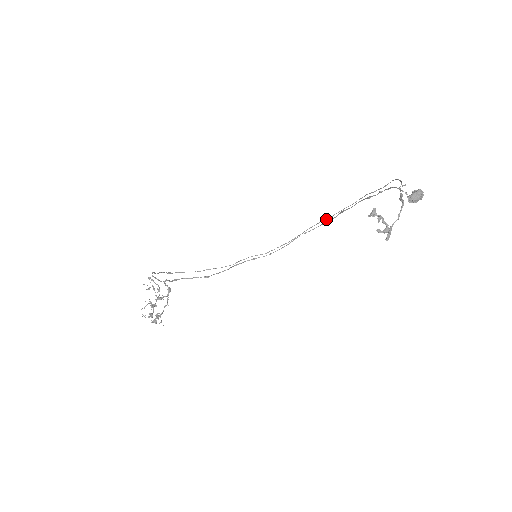
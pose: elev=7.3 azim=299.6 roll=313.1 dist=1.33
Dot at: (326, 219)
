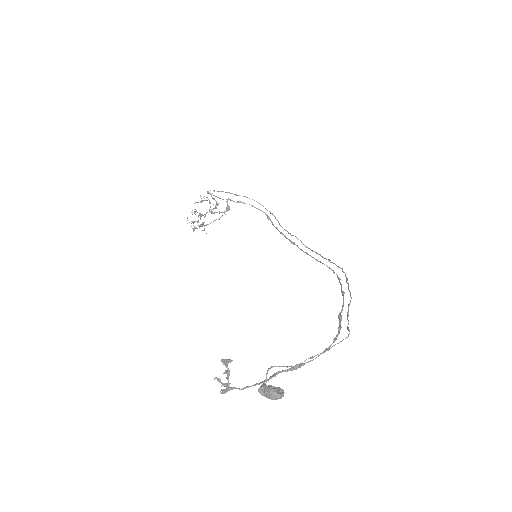
Dot at: (346, 277)
